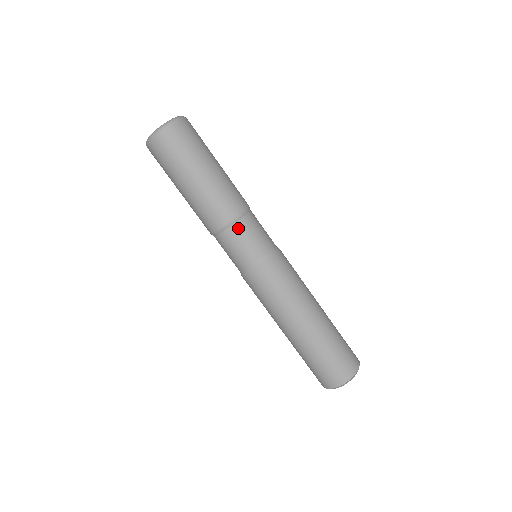
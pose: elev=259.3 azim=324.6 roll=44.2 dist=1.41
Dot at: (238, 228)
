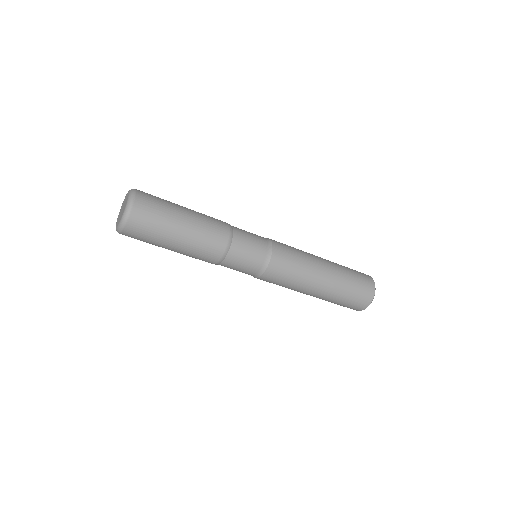
Dot at: occluded
